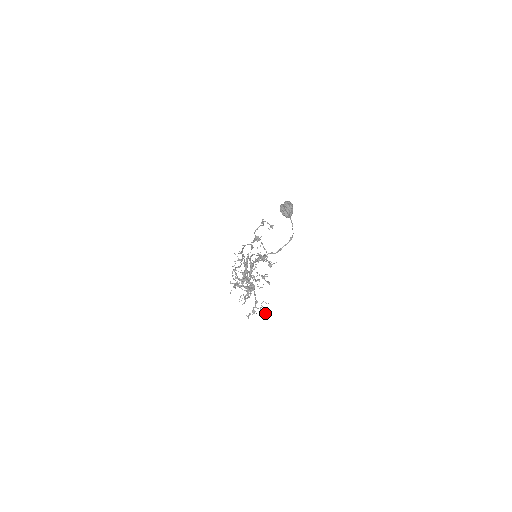
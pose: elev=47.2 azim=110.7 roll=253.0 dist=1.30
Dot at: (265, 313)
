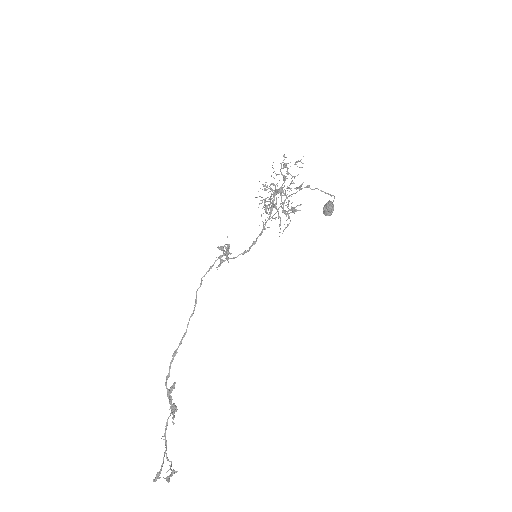
Dot at: (300, 161)
